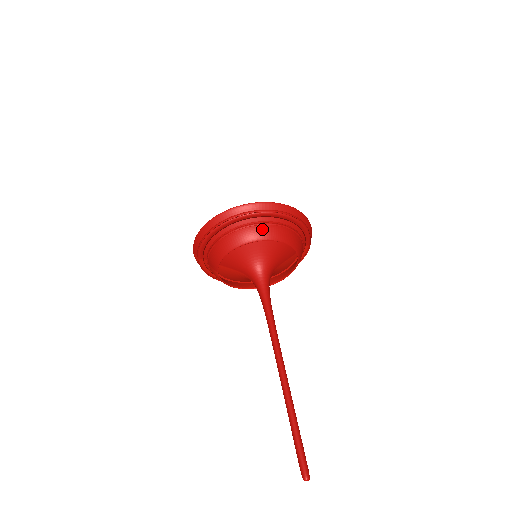
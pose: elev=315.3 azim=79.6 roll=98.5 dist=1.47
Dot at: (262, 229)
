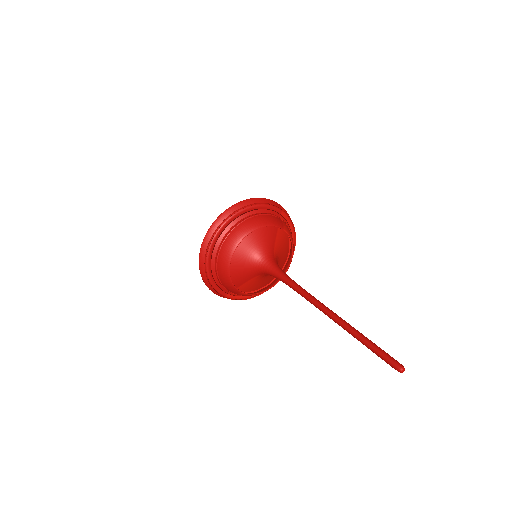
Dot at: (231, 238)
